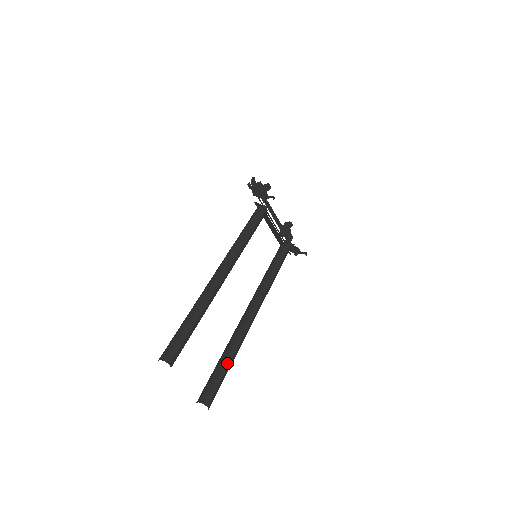
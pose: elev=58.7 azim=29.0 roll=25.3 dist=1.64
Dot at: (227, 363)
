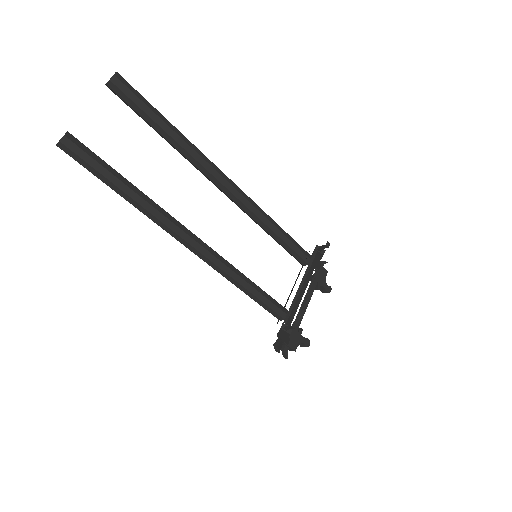
Dot at: (124, 181)
